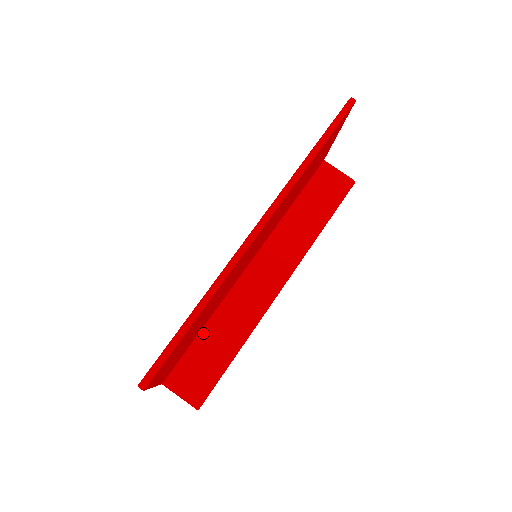
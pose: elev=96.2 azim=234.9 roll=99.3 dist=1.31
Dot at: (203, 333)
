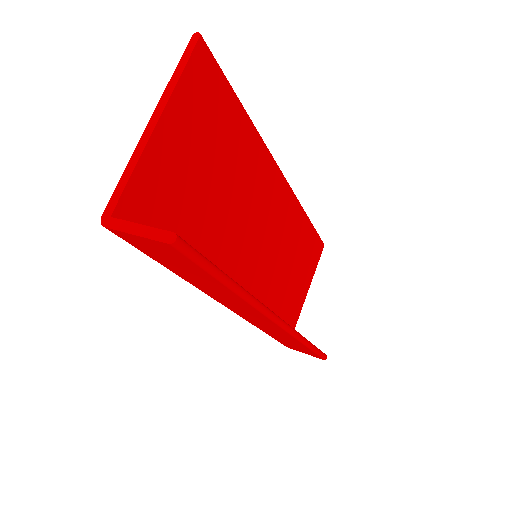
Dot at: occluded
